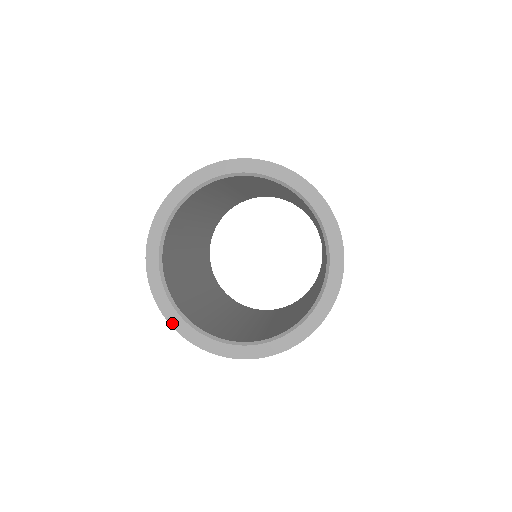
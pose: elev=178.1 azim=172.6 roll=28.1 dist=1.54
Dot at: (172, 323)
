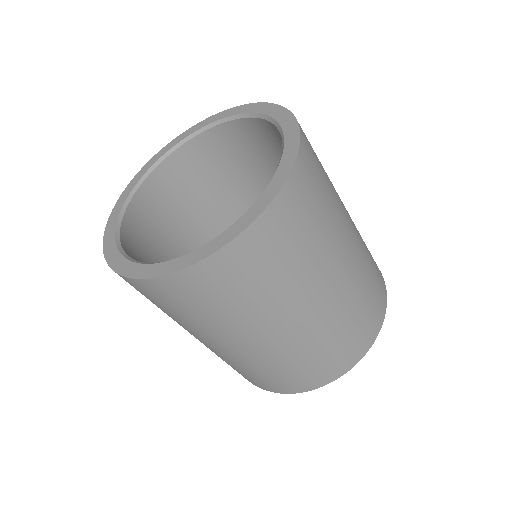
Dot at: (107, 256)
